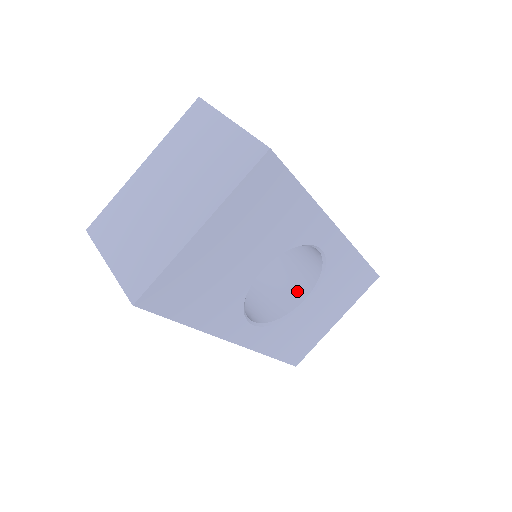
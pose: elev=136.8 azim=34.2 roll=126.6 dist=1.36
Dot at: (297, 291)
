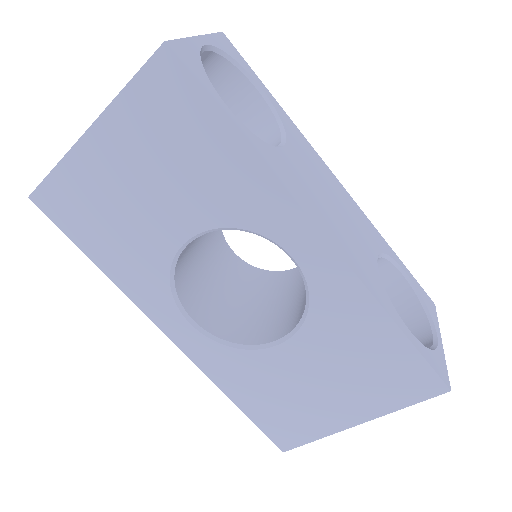
Dot at: (285, 326)
